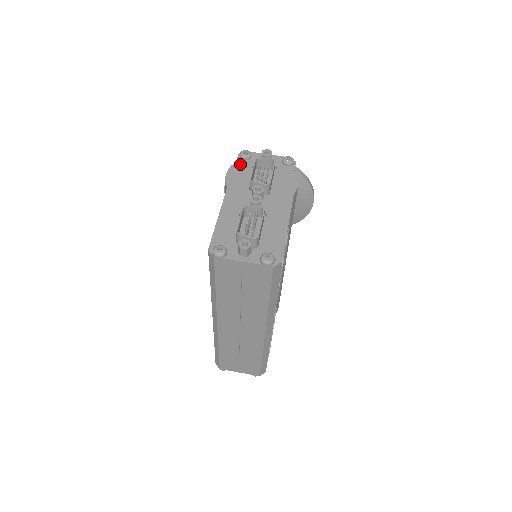
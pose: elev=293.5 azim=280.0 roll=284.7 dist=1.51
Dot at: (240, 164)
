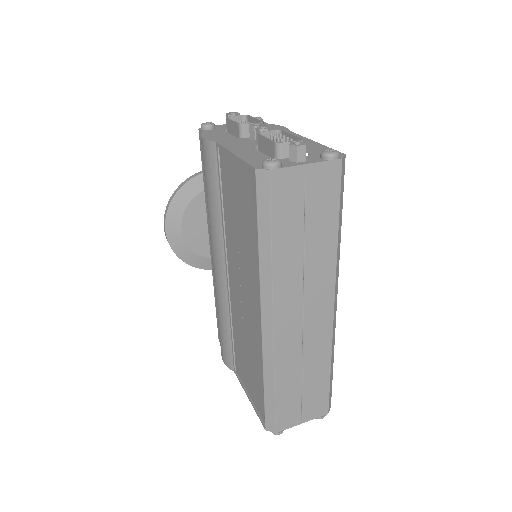
Dot at: (209, 132)
